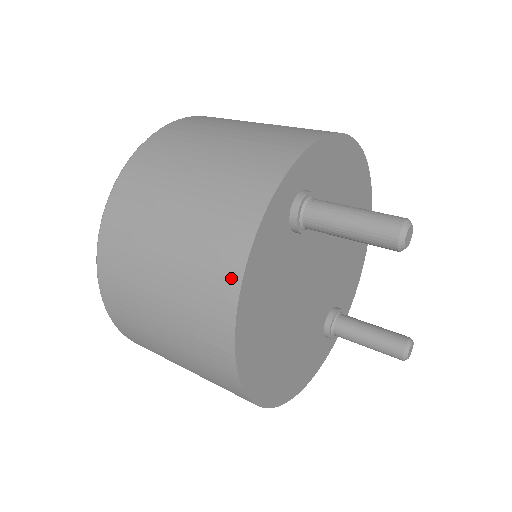
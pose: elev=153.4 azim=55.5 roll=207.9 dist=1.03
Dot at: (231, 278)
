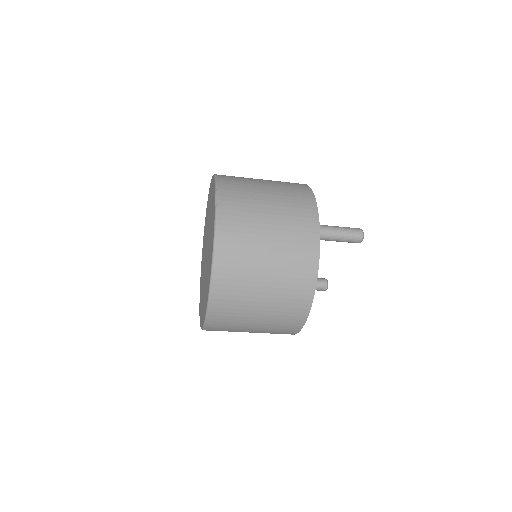
Dot at: (312, 273)
